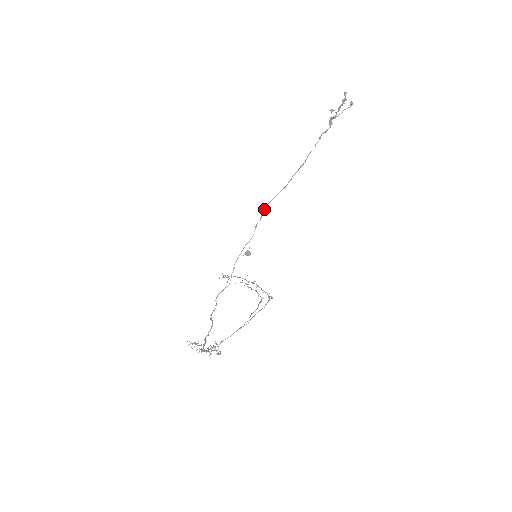
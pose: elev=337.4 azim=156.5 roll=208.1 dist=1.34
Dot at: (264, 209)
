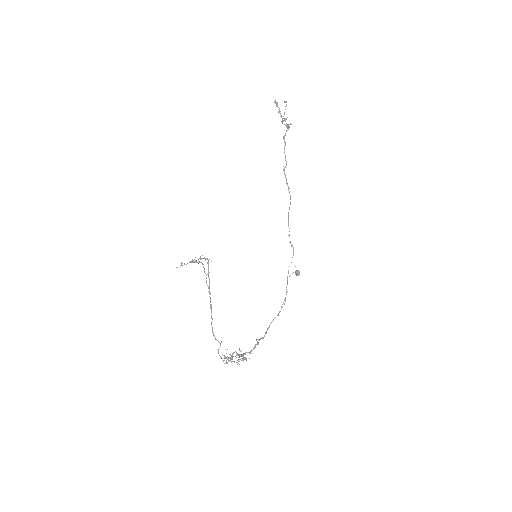
Dot at: occluded
